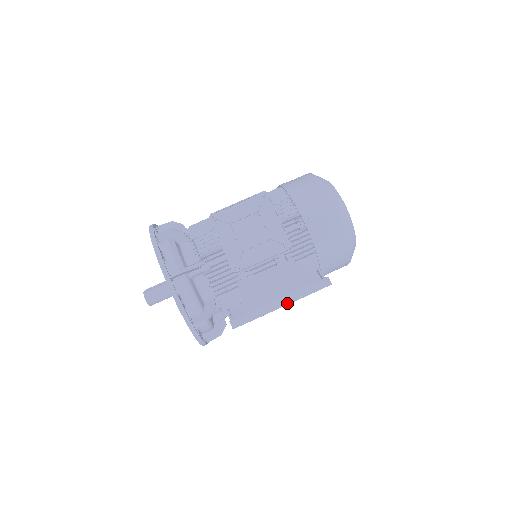
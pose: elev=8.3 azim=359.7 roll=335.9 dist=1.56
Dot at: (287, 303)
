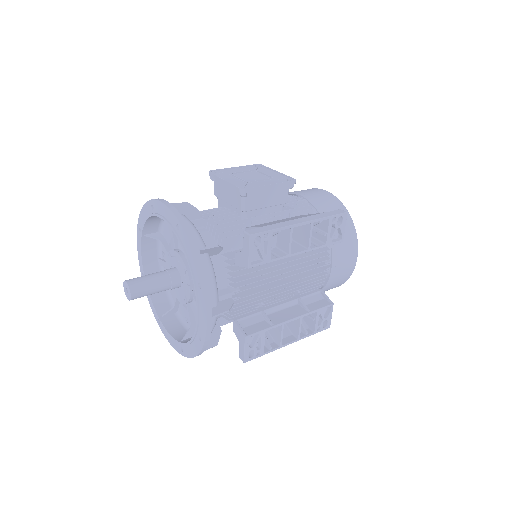
Dot at: (306, 221)
